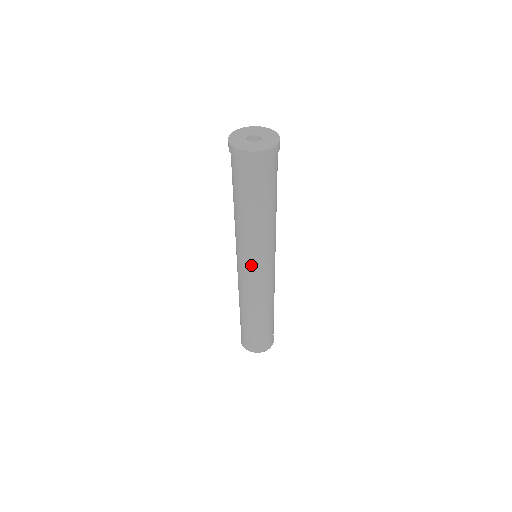
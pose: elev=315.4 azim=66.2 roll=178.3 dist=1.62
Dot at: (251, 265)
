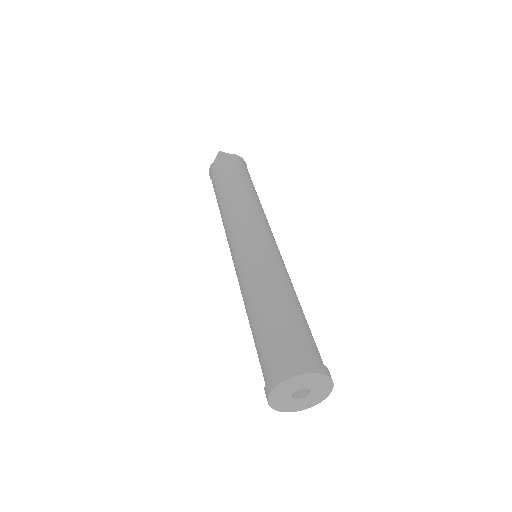
Dot at: occluded
